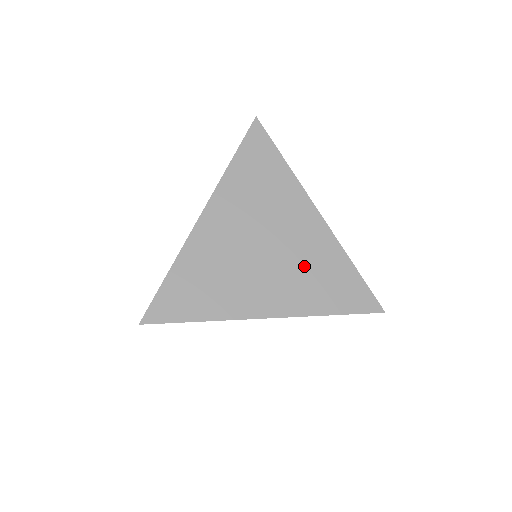
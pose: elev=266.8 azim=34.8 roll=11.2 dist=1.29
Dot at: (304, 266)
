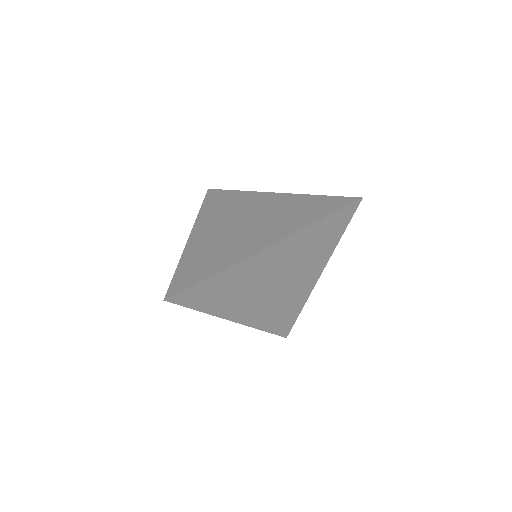
Dot at: (280, 214)
